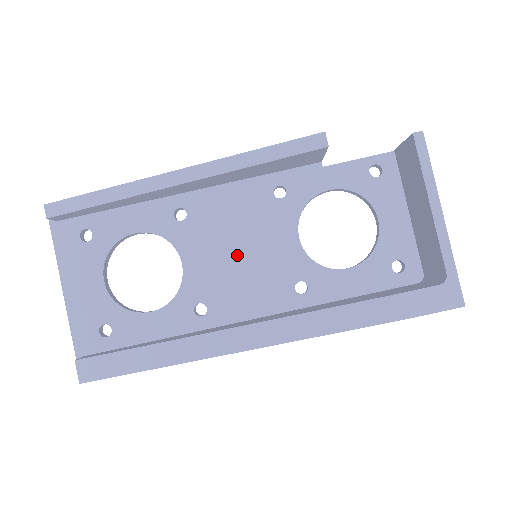
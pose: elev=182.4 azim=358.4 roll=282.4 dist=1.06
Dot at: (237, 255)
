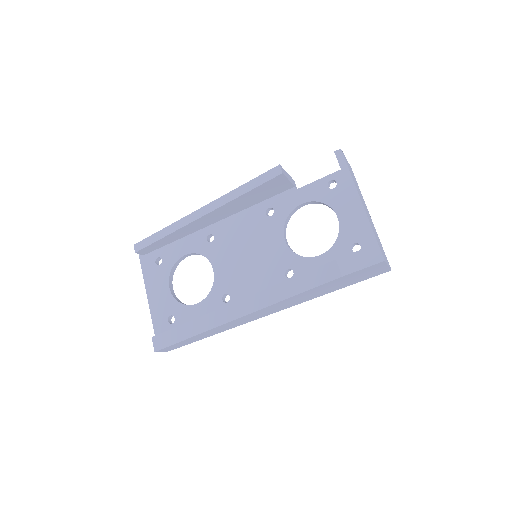
Dot at: (246, 258)
